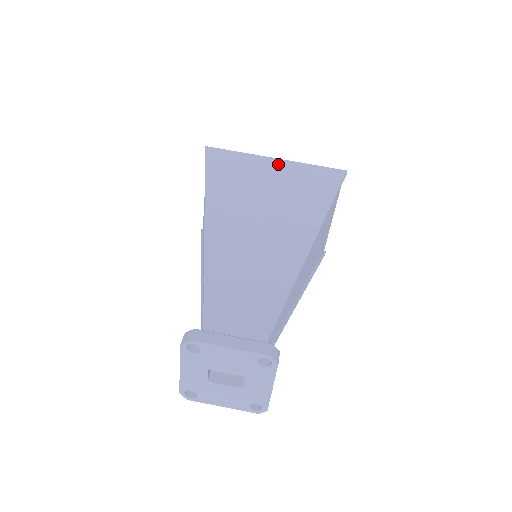
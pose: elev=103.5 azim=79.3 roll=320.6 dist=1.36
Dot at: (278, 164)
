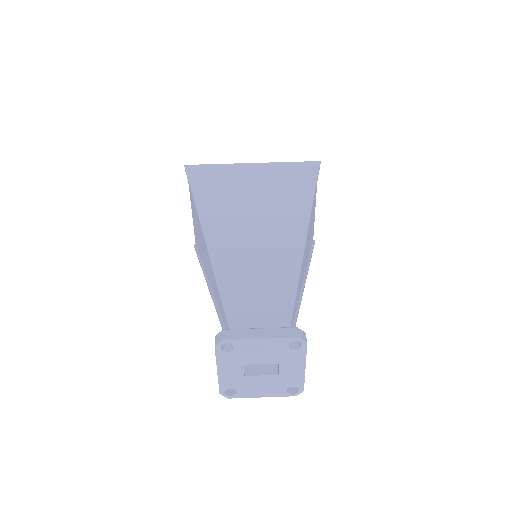
Dot at: (256, 168)
